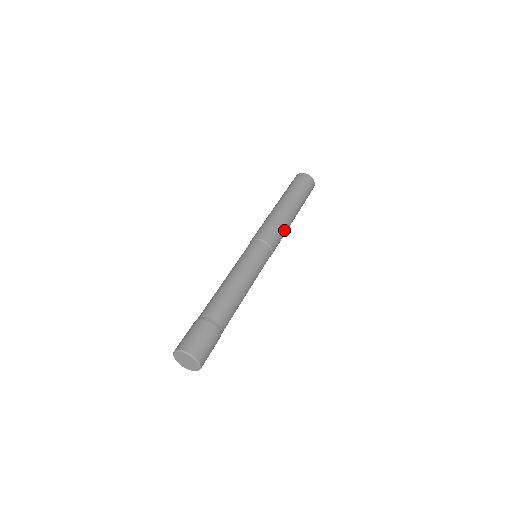
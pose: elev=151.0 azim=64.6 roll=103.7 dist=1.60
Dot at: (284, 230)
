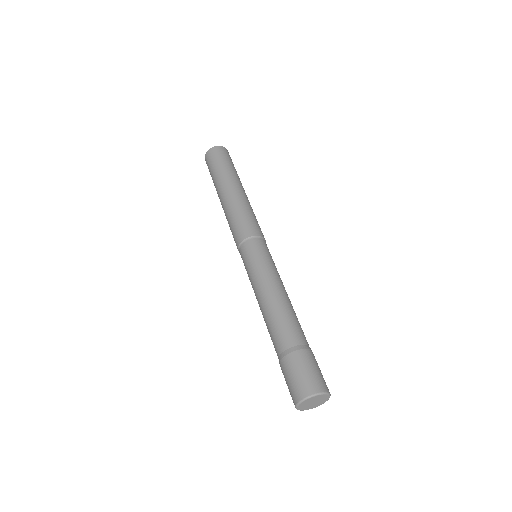
Dot at: occluded
